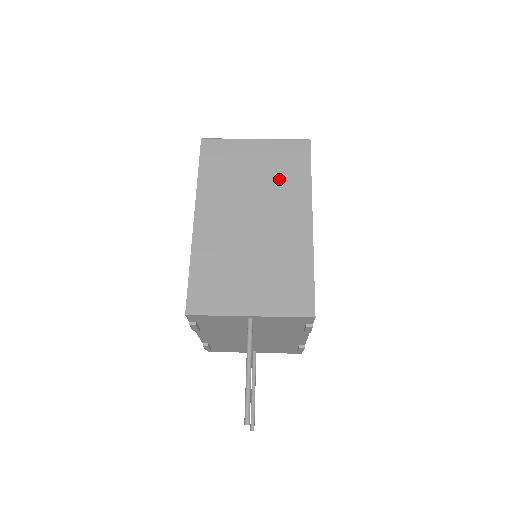
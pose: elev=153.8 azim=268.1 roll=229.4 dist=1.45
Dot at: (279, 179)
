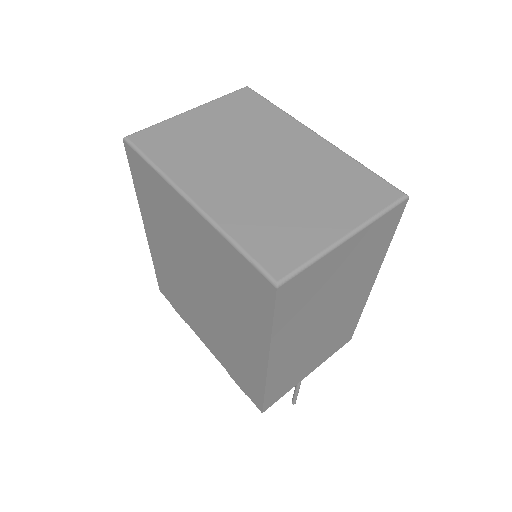
Dot at: (360, 268)
